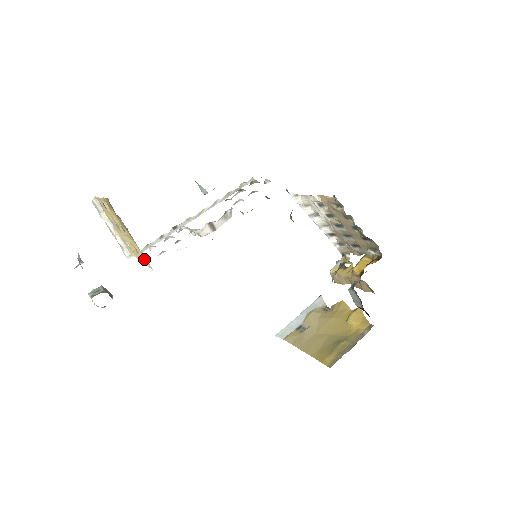
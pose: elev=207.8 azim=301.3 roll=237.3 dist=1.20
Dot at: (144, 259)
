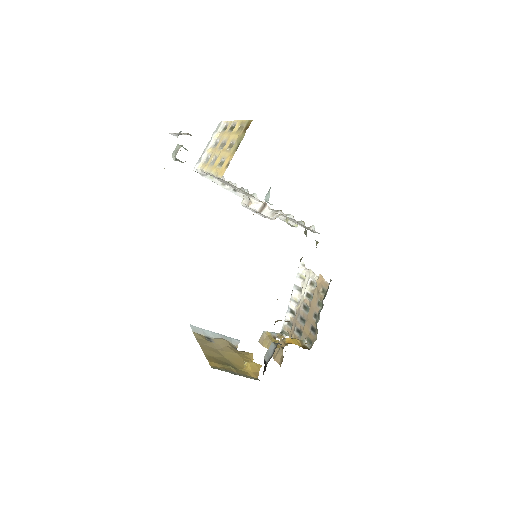
Dot at: (223, 169)
